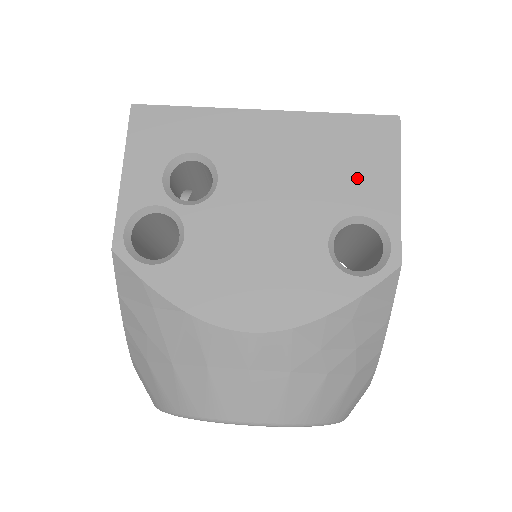
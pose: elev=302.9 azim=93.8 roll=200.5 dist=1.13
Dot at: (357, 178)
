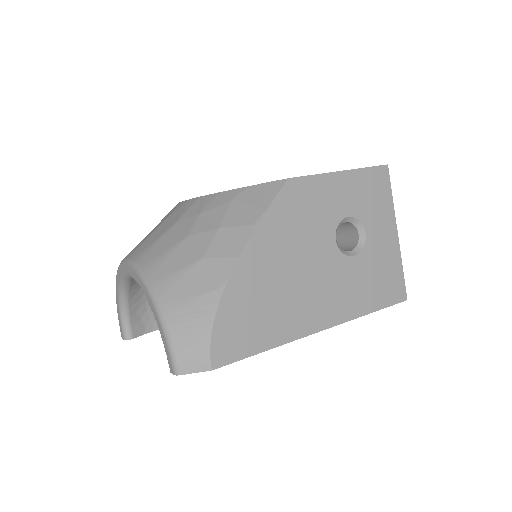
Dot at: occluded
